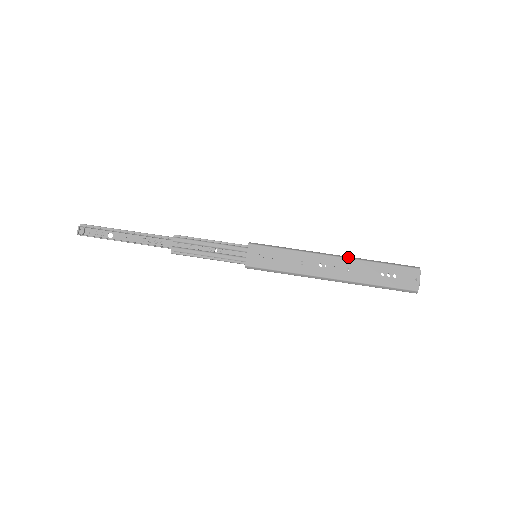
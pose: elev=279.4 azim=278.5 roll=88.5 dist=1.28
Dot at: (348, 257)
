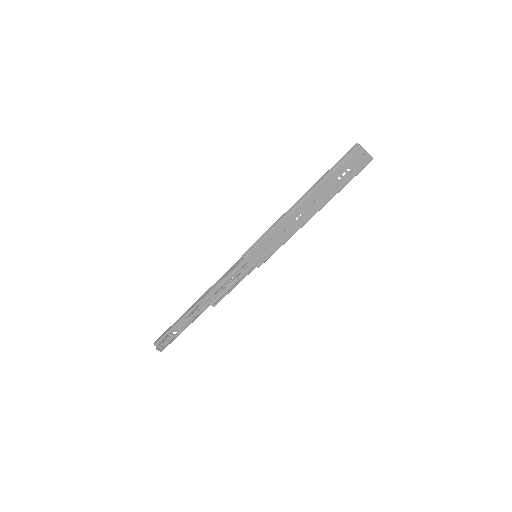
Dot at: (307, 195)
